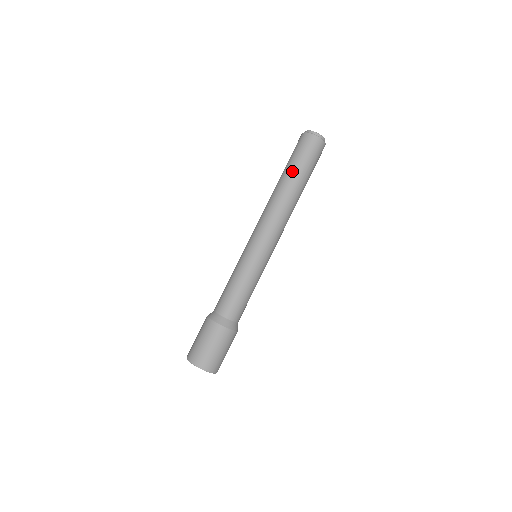
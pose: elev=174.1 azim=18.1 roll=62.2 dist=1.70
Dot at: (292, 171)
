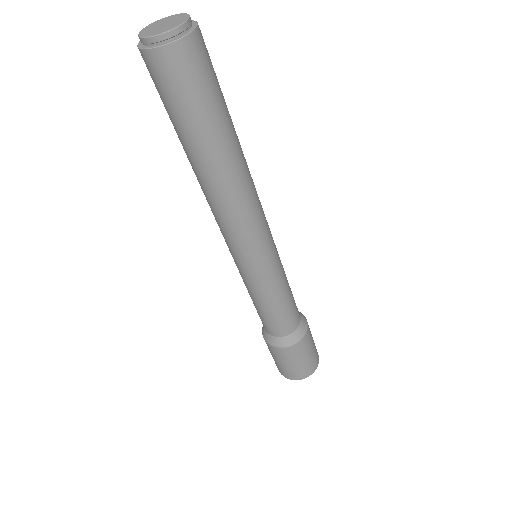
Dot at: (210, 137)
